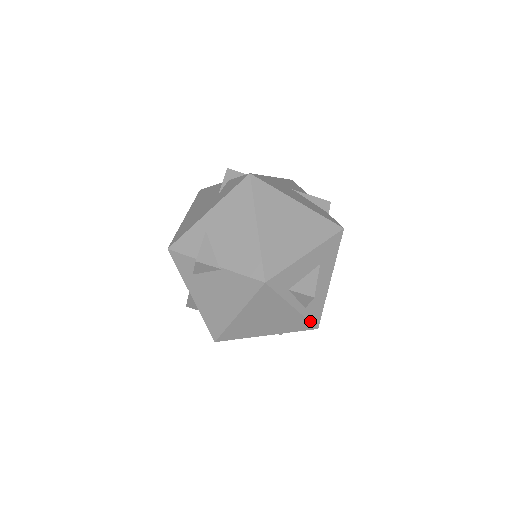
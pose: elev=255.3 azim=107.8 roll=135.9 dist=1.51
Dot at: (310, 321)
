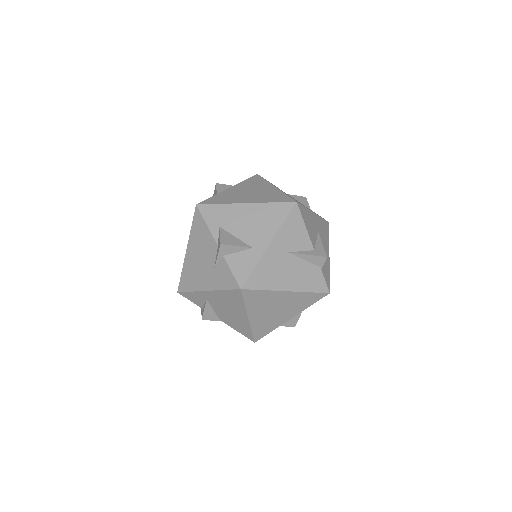
Dot at: occluded
